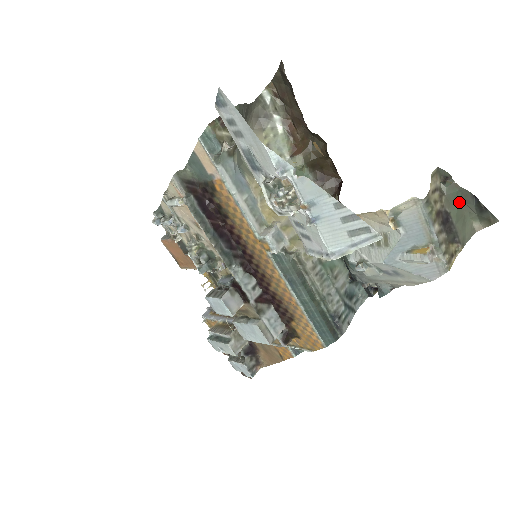
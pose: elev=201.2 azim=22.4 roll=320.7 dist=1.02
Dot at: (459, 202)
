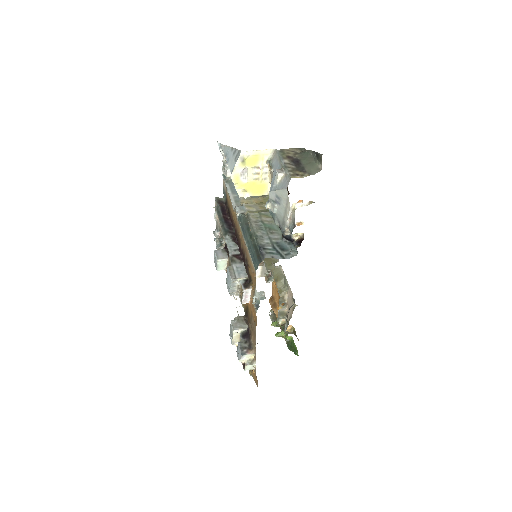
Dot at: (308, 157)
